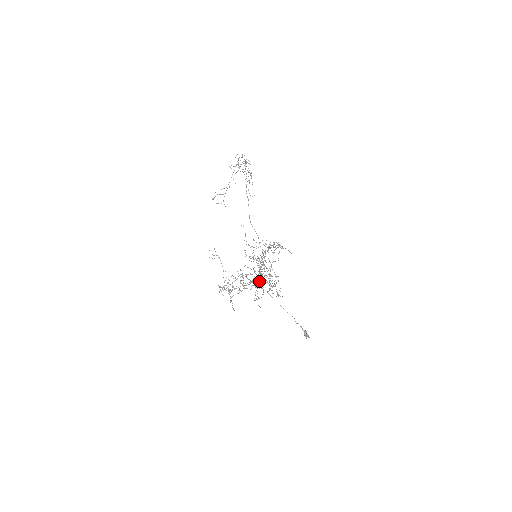
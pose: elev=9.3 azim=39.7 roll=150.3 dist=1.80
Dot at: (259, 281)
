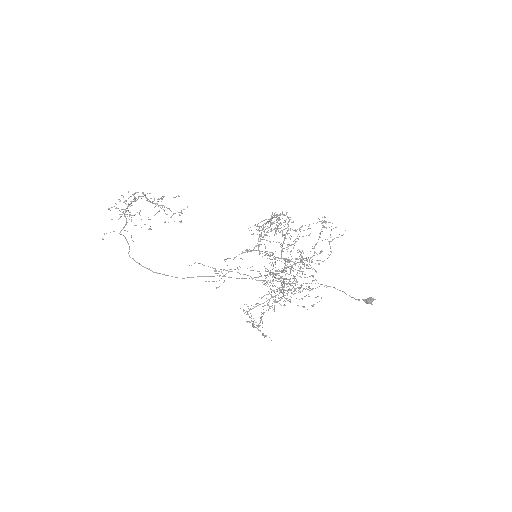
Dot at: (302, 251)
